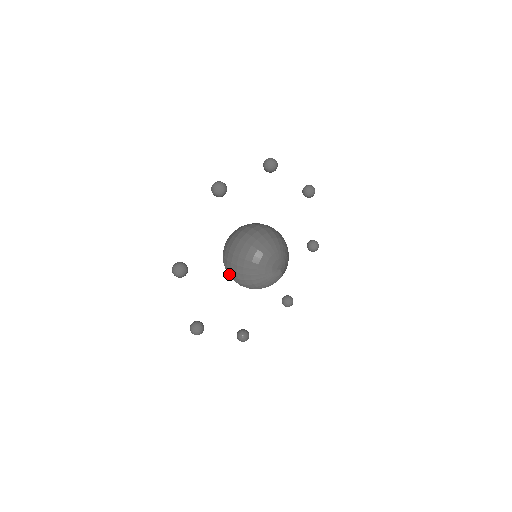
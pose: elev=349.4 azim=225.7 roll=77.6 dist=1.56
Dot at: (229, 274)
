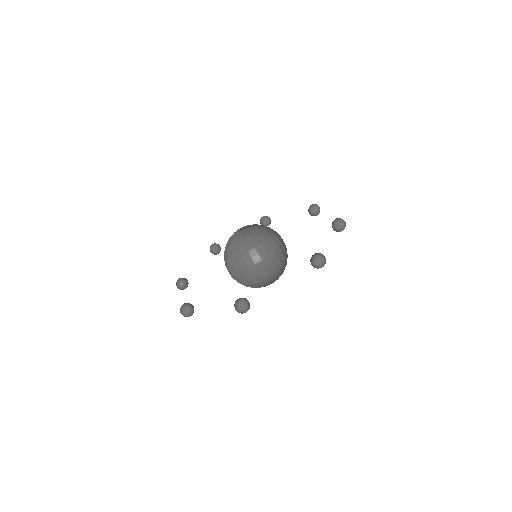
Dot at: (235, 270)
